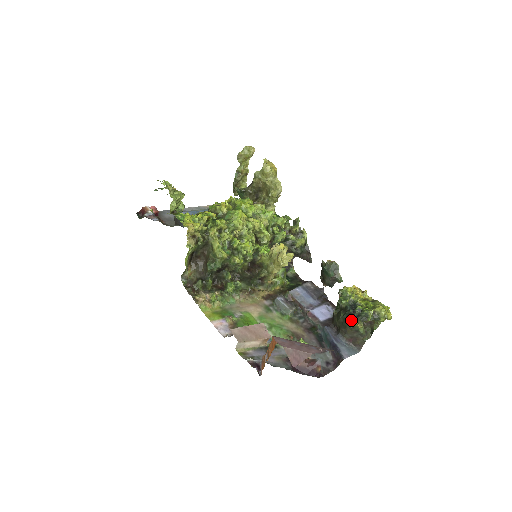
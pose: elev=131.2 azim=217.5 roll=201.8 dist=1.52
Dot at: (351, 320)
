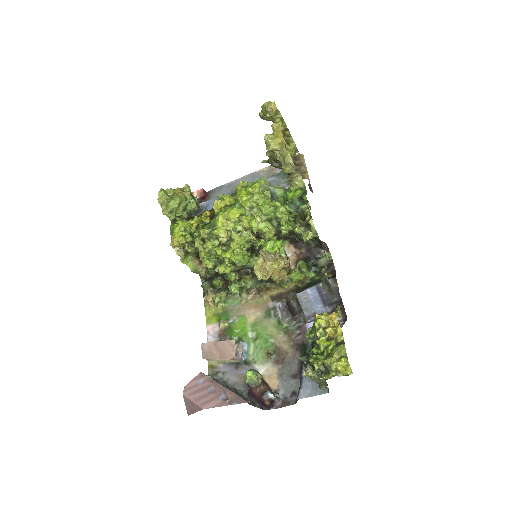
Dot at: (304, 363)
